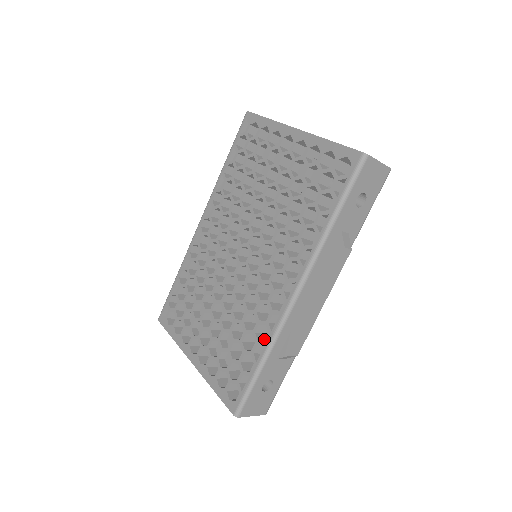
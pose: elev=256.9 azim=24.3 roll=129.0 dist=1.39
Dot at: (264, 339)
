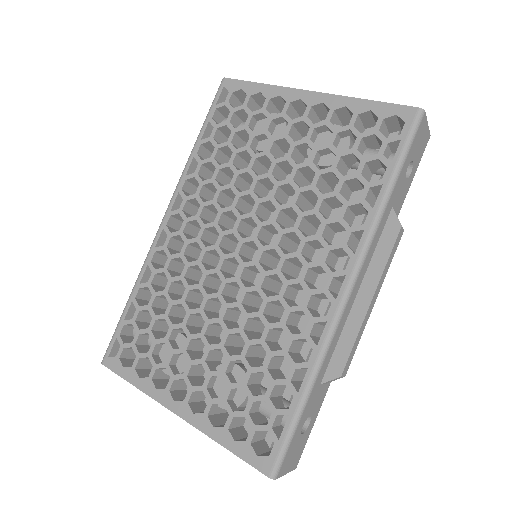
Dot at: (298, 360)
